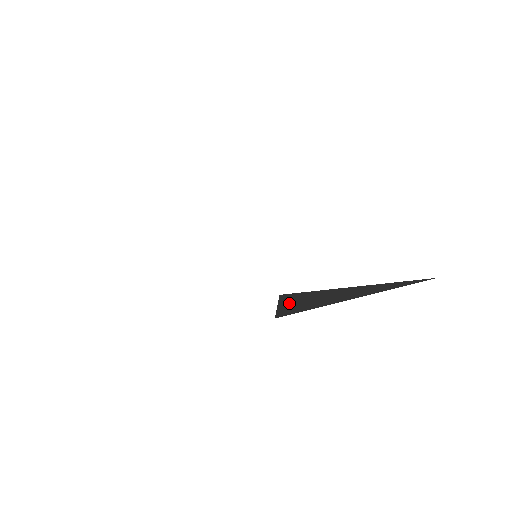
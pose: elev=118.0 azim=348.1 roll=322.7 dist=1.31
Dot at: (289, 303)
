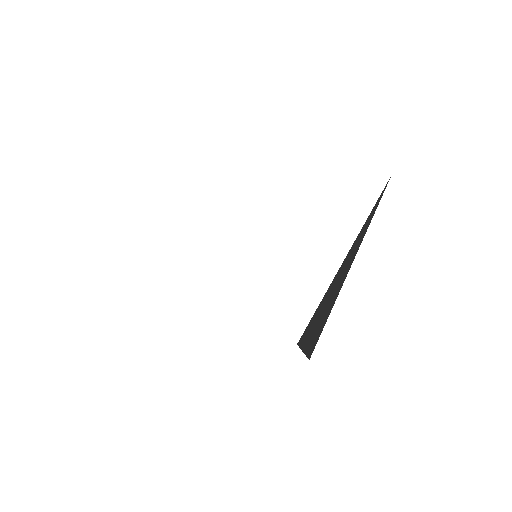
Dot at: (310, 335)
